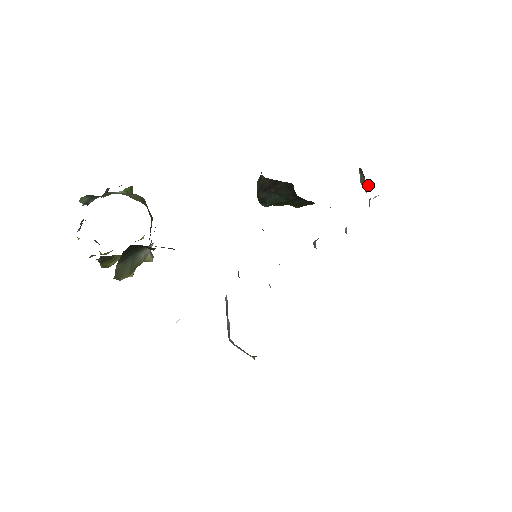
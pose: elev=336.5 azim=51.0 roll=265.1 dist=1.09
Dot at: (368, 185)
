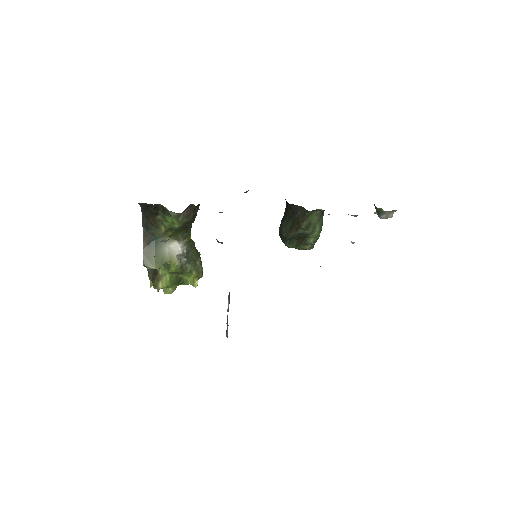
Dot at: (382, 213)
